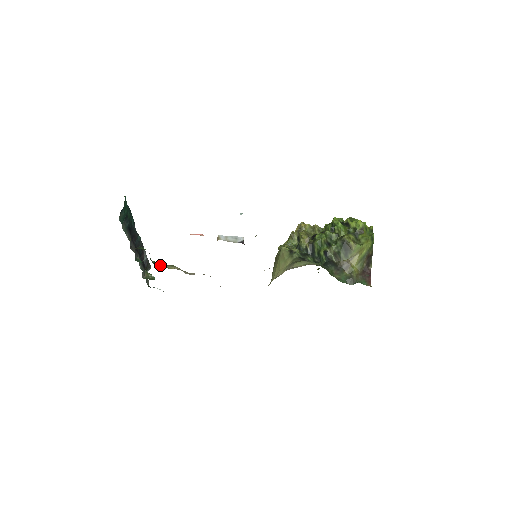
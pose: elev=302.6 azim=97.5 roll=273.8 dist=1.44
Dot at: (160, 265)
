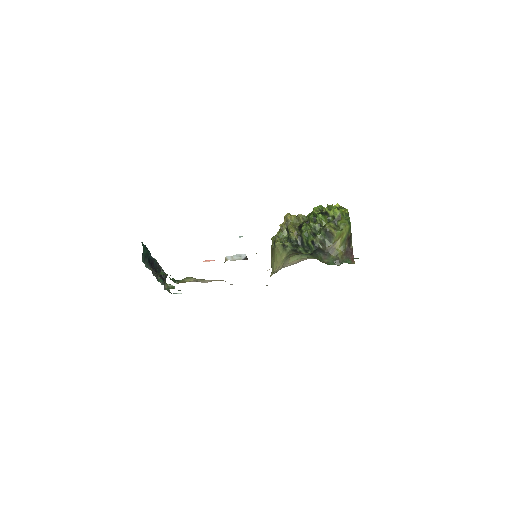
Dot at: (179, 280)
